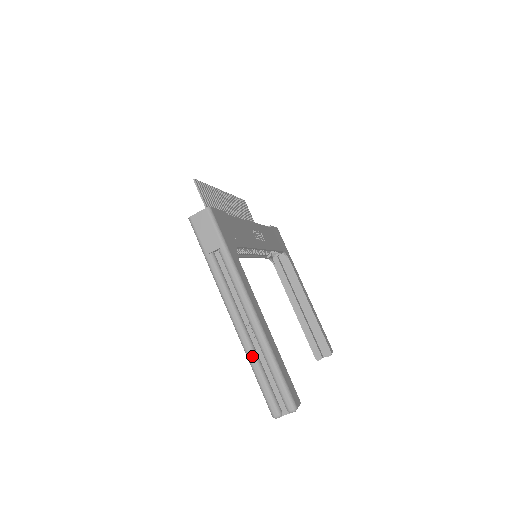
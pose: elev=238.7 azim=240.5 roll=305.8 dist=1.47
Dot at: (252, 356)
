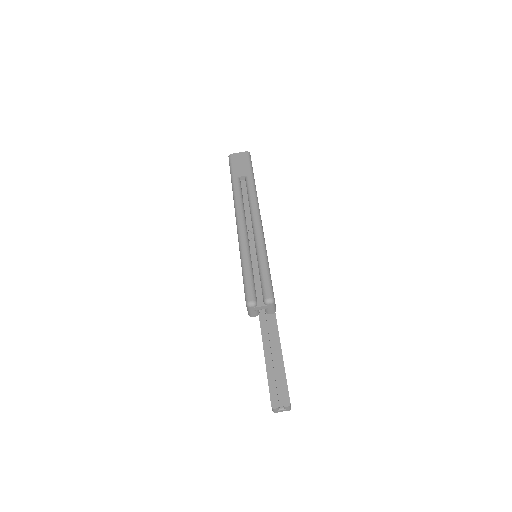
Dot at: (246, 250)
